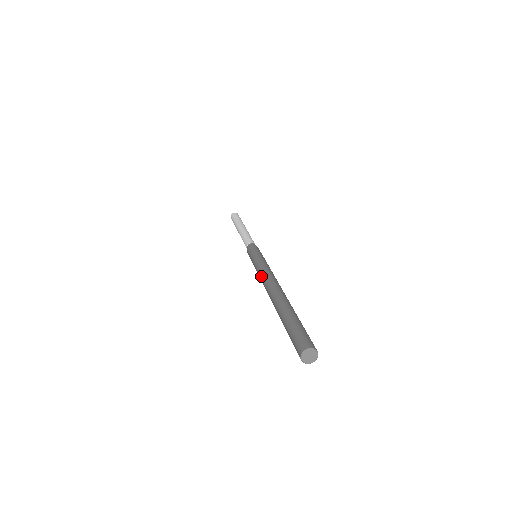
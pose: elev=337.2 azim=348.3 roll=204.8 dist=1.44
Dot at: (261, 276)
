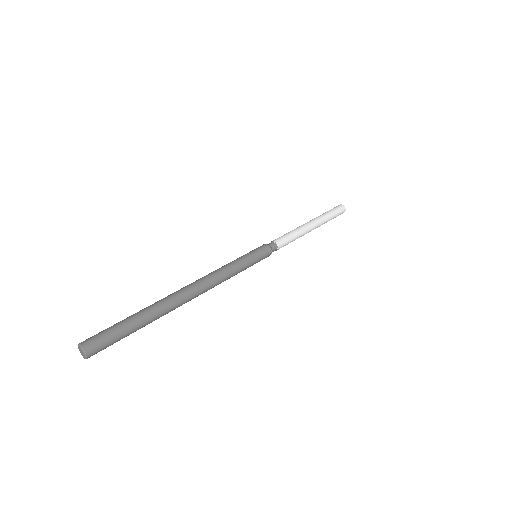
Dot at: (212, 273)
